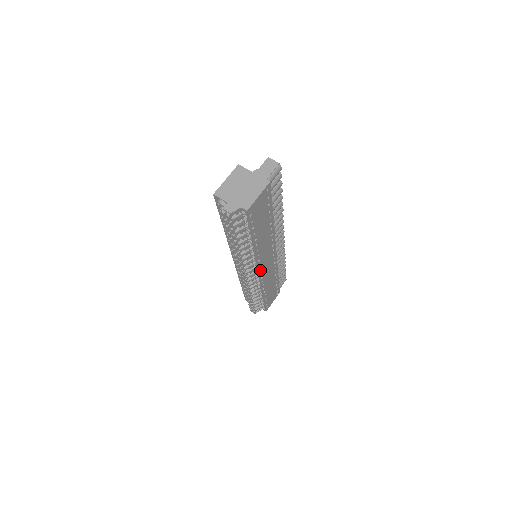
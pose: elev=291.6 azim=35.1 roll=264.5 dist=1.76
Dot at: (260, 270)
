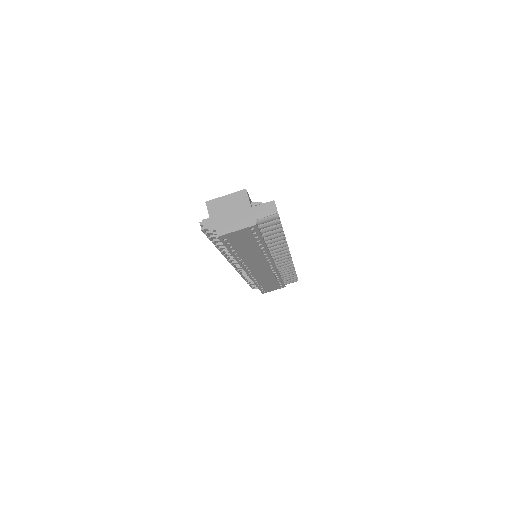
Dot at: (248, 271)
